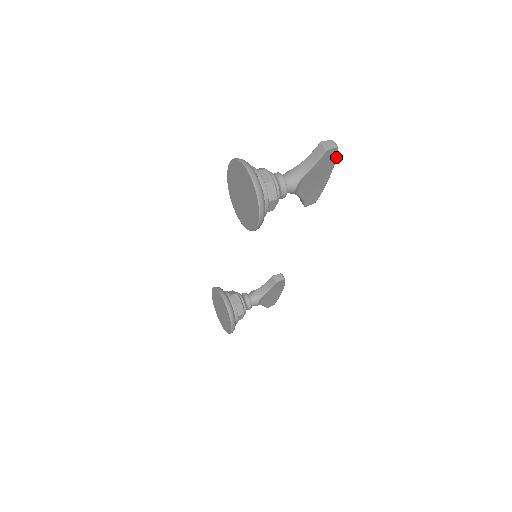
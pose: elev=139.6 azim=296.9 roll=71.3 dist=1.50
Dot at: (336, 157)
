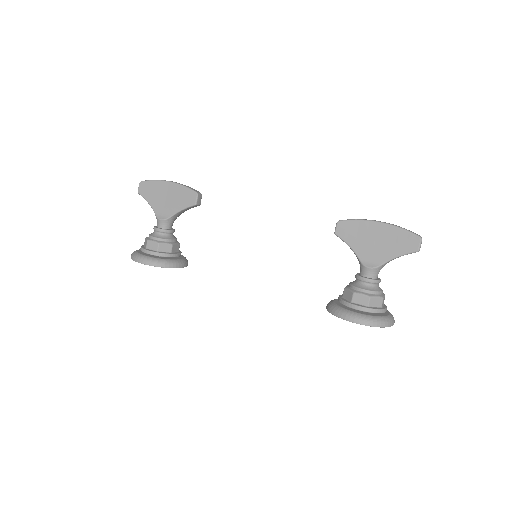
Dot at: (406, 229)
